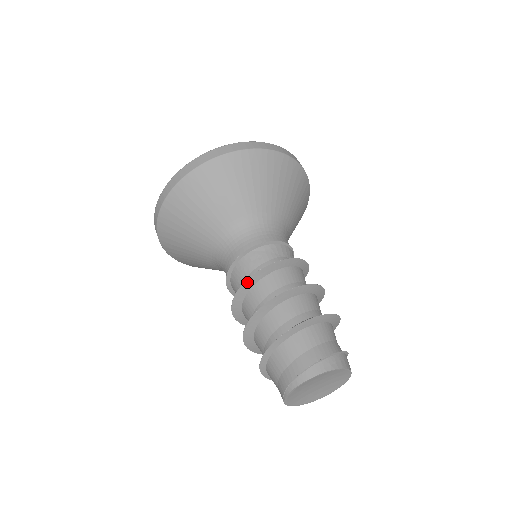
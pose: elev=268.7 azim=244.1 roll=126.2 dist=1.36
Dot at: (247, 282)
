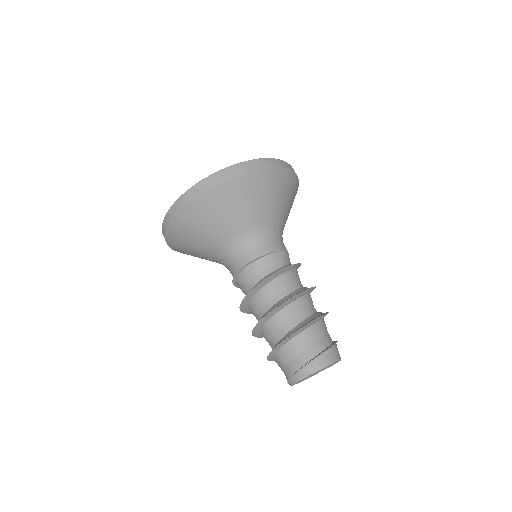
Dot at: (242, 305)
